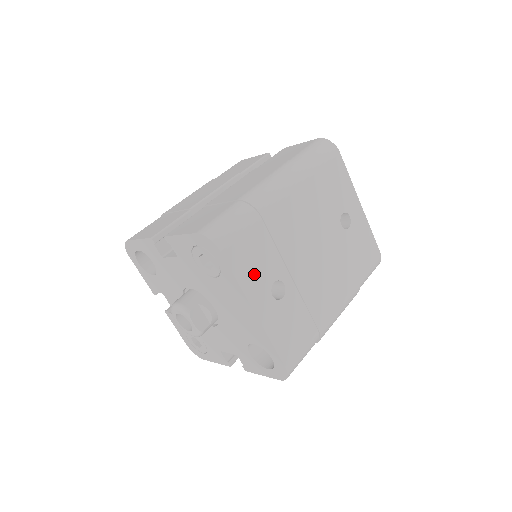
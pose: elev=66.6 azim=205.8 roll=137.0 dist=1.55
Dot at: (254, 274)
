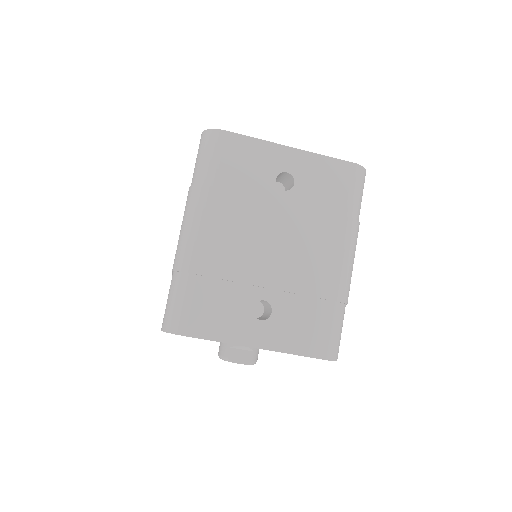
Dot at: (228, 321)
